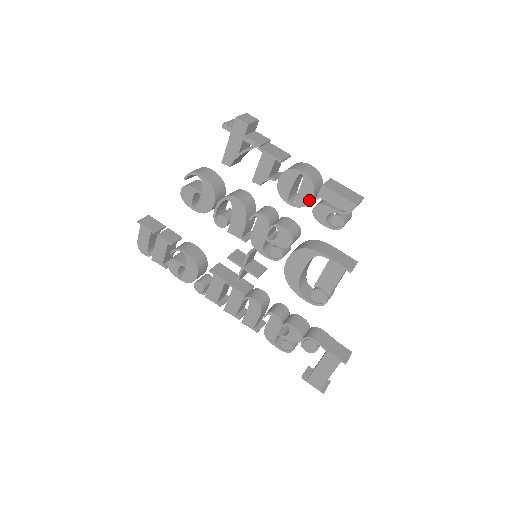
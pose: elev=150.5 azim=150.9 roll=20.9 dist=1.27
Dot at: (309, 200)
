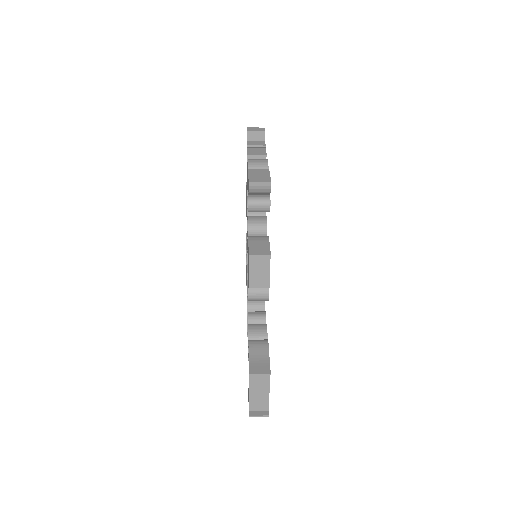
Dot at: occluded
